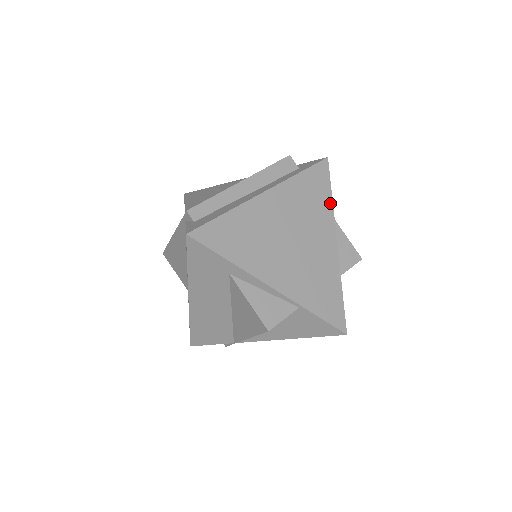
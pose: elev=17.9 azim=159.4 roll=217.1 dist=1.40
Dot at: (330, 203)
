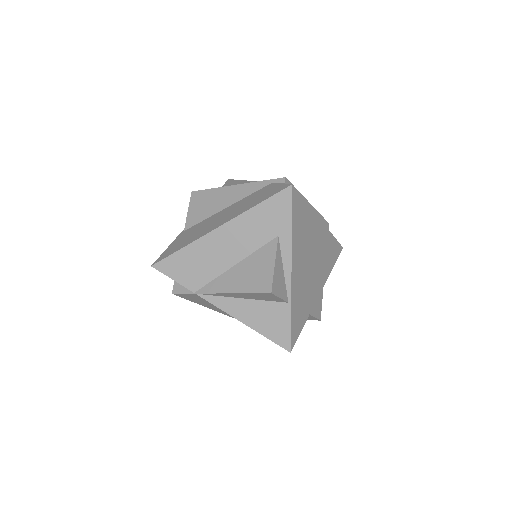
Dot at: (330, 270)
